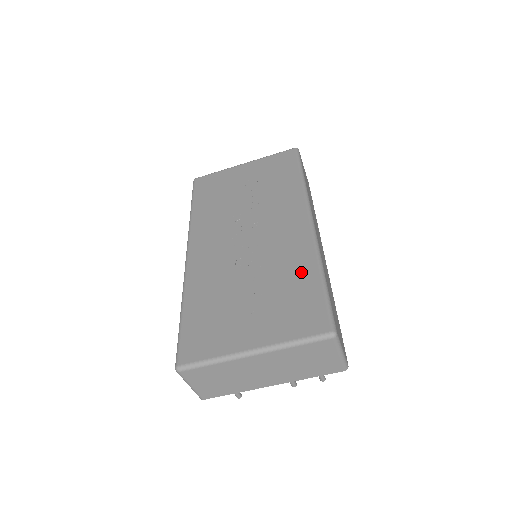
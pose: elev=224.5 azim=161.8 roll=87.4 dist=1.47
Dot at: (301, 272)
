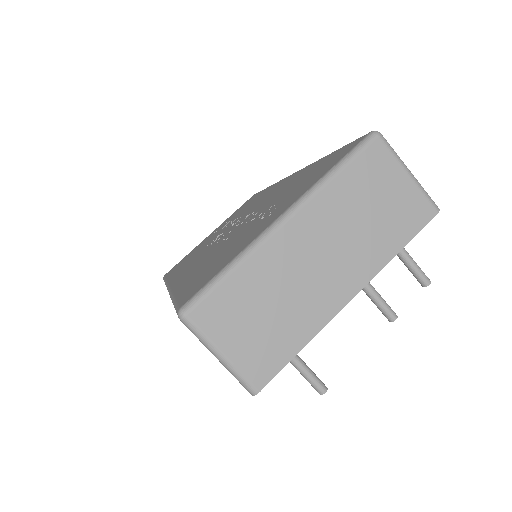
Dot at: (303, 174)
